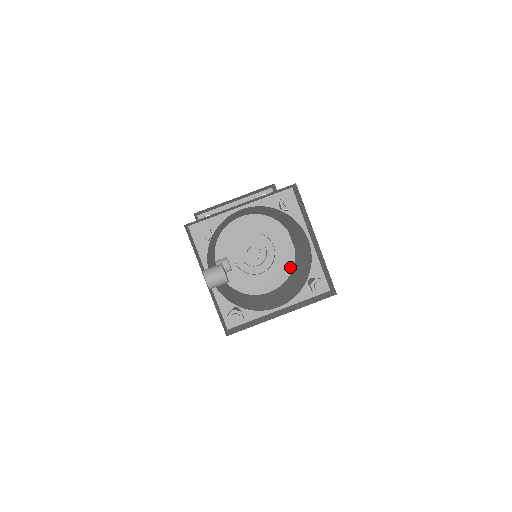
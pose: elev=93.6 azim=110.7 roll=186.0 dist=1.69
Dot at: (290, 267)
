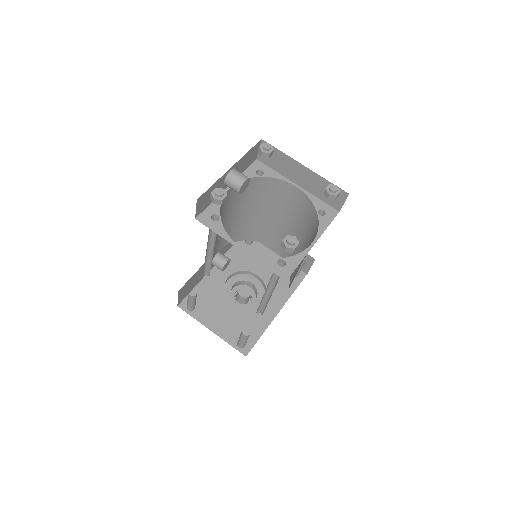
Dot at: (255, 326)
